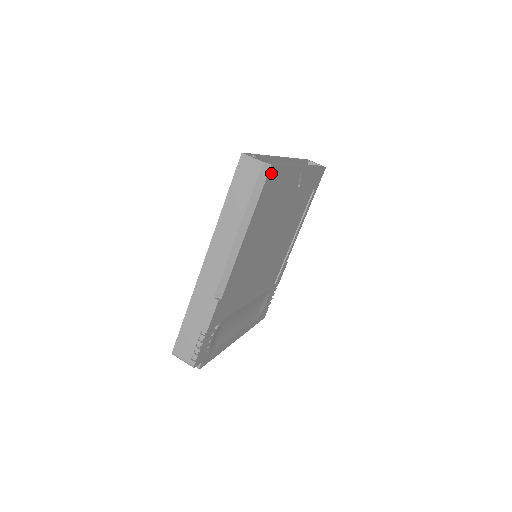
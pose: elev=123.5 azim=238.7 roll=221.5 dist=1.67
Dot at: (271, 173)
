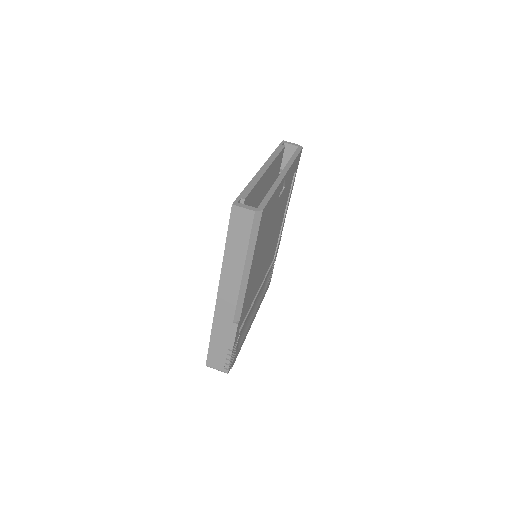
Dot at: (263, 214)
